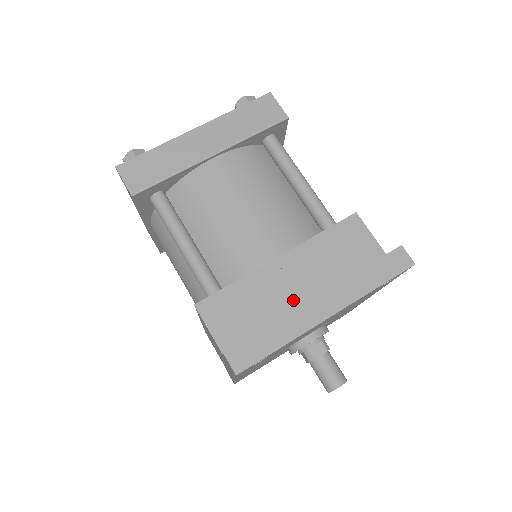
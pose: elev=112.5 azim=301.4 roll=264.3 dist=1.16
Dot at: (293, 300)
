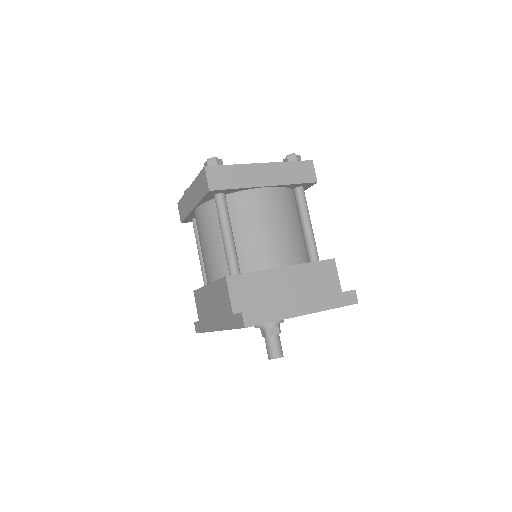
Dot at: (282, 296)
